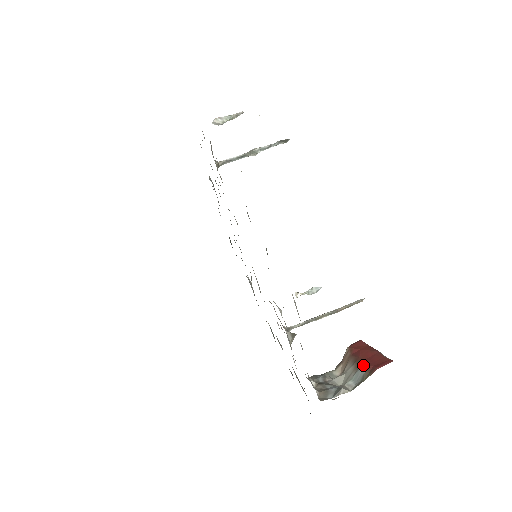
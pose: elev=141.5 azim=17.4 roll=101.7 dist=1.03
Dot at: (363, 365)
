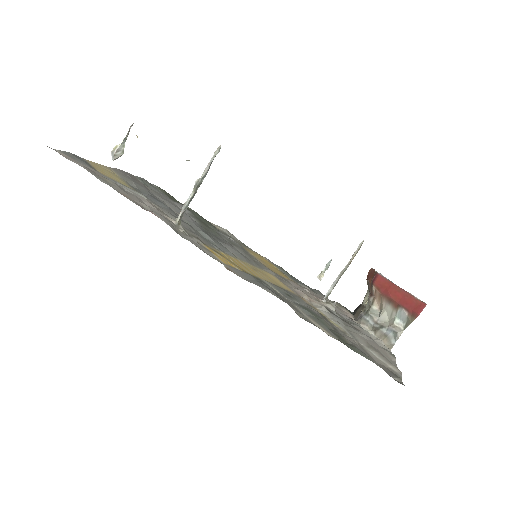
Dot at: (402, 309)
